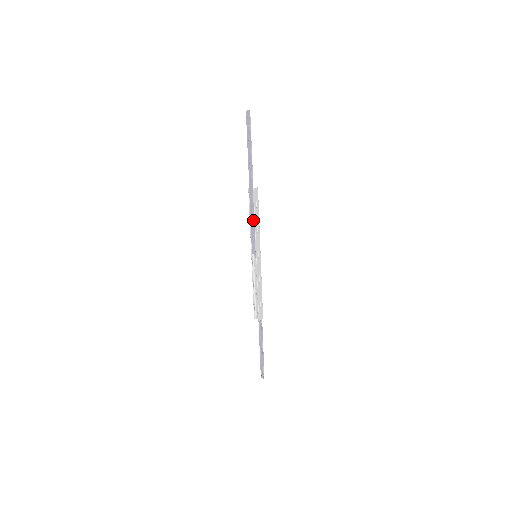
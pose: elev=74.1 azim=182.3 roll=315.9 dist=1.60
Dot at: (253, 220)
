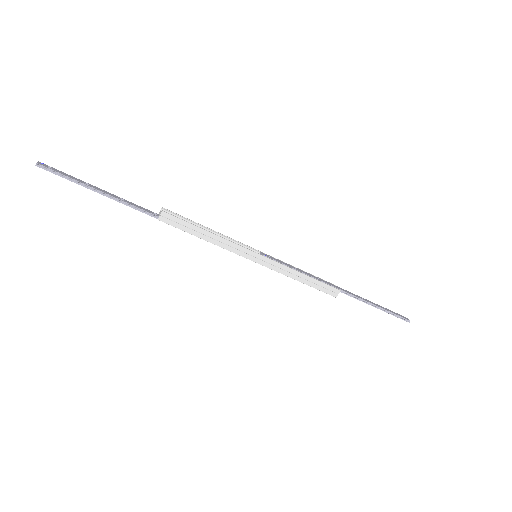
Dot at: (203, 239)
